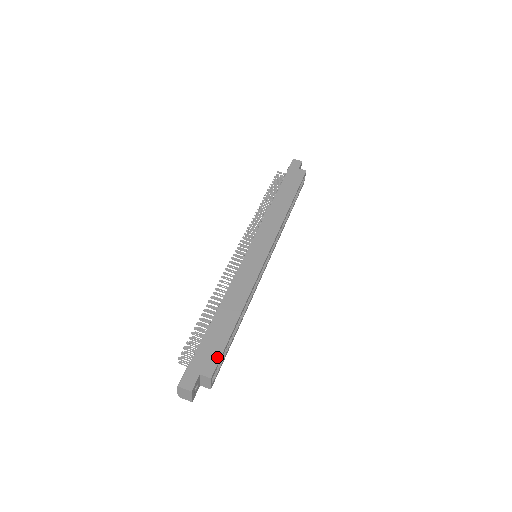
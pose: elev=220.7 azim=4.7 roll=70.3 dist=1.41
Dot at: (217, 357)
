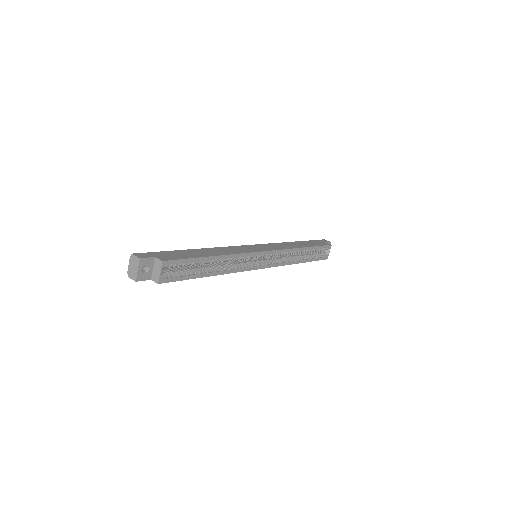
Dot at: (178, 258)
